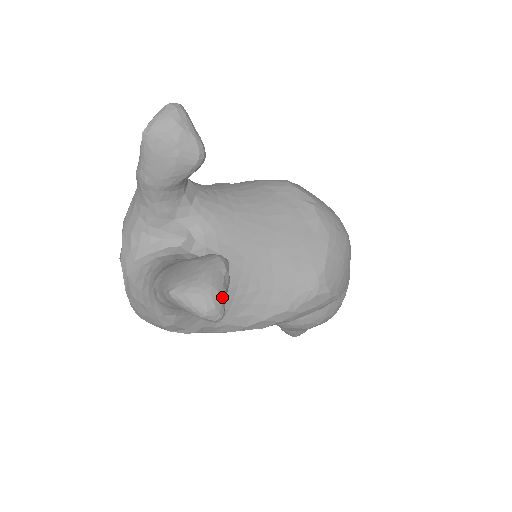
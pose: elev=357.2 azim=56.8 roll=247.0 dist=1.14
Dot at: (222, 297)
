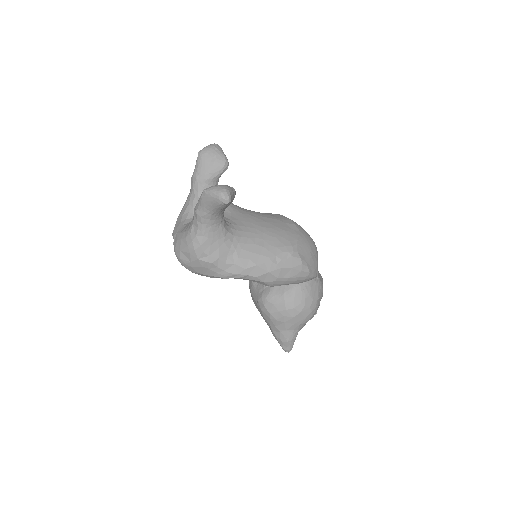
Dot at: (230, 191)
